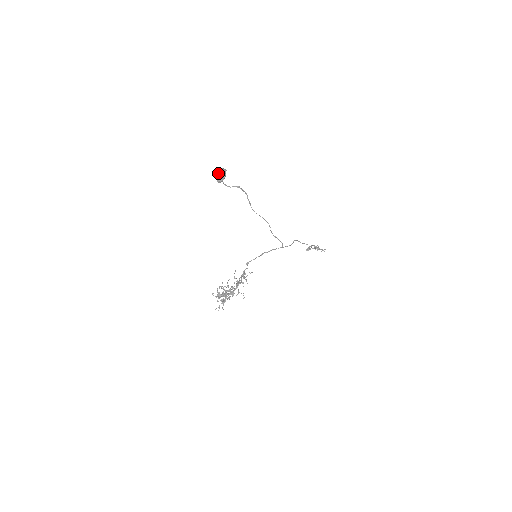
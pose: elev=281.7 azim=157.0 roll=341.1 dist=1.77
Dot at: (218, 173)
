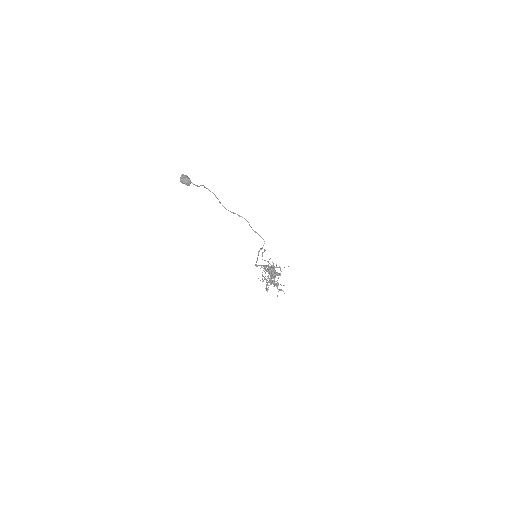
Dot at: (183, 177)
